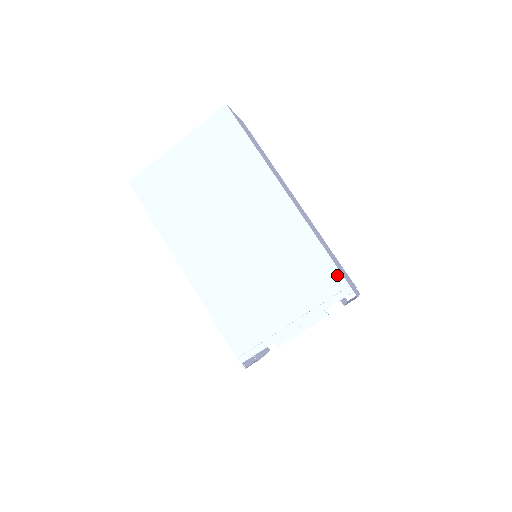
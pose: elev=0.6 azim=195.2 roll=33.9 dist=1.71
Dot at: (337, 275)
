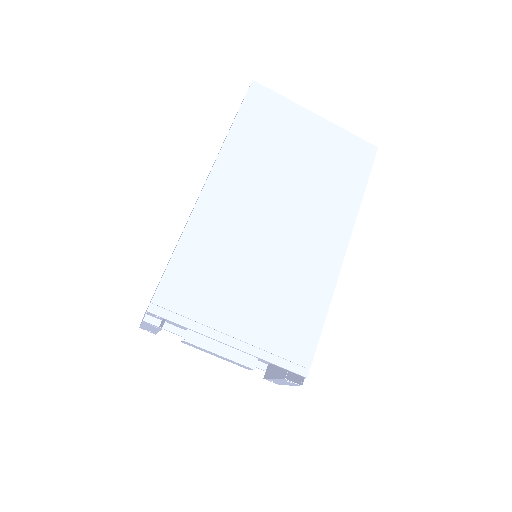
Dot at: (311, 350)
